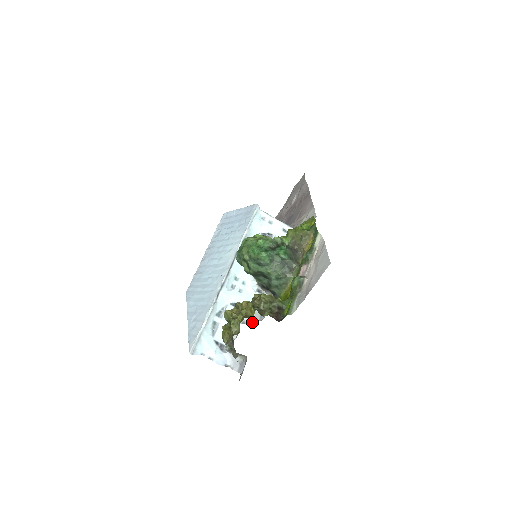
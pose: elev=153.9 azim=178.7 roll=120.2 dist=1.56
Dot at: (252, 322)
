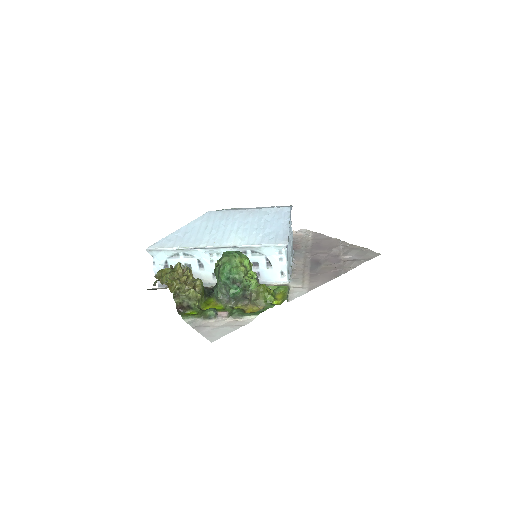
Dot at: occluded
